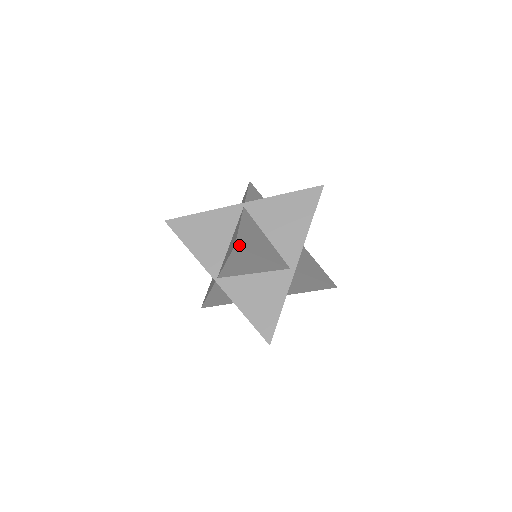
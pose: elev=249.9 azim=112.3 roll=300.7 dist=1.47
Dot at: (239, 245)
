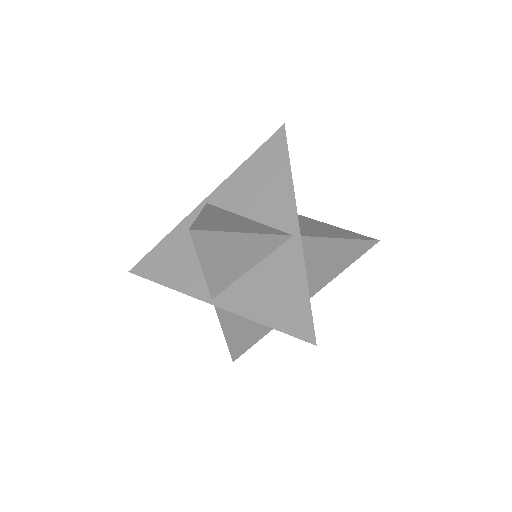
Dot at: (197, 228)
